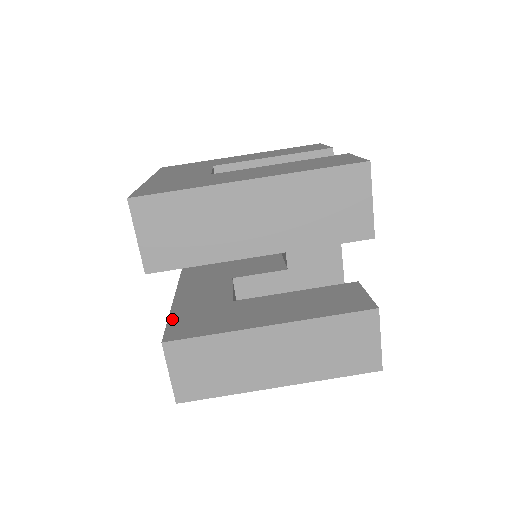
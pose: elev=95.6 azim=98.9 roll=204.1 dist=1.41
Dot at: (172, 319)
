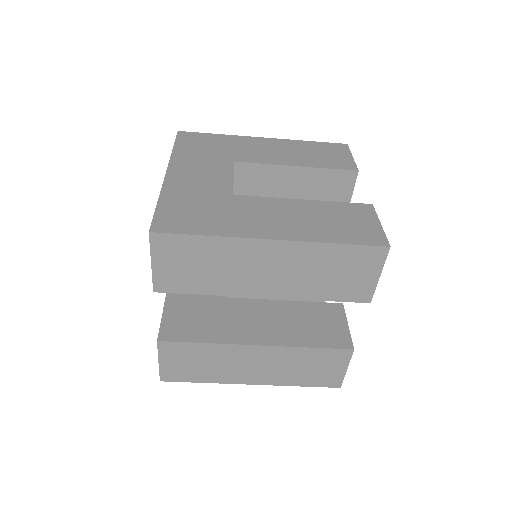
Dot at: (168, 308)
